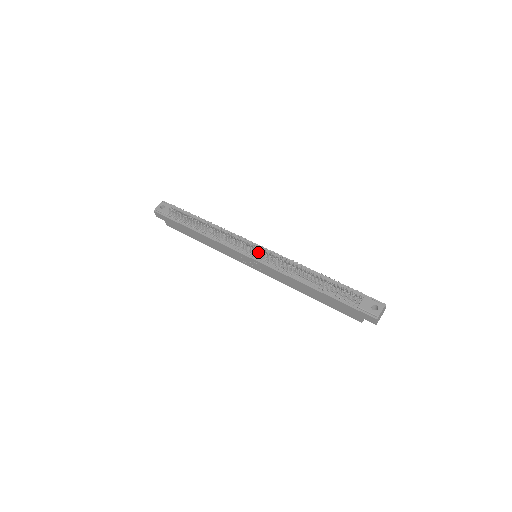
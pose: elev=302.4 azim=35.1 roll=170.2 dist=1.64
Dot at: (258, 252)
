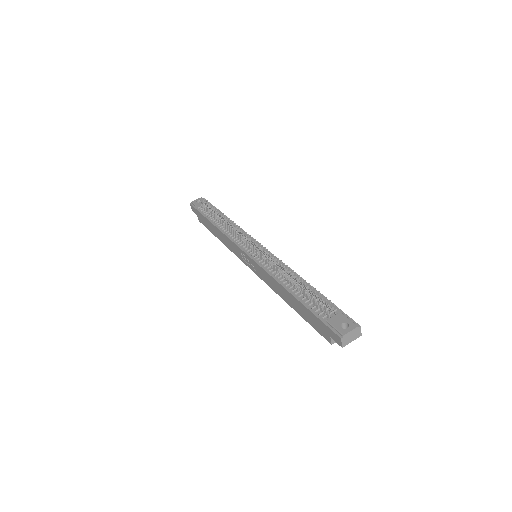
Dot at: (257, 251)
